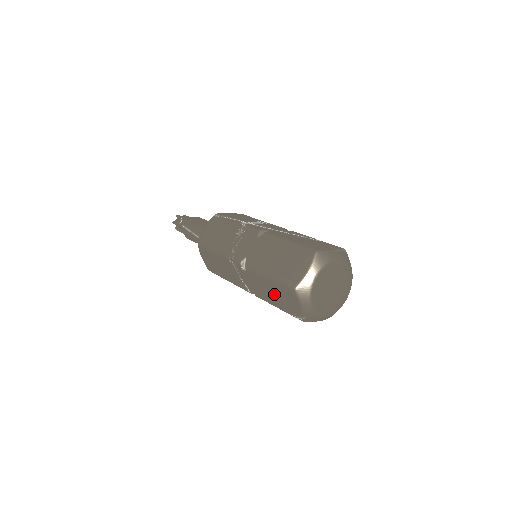
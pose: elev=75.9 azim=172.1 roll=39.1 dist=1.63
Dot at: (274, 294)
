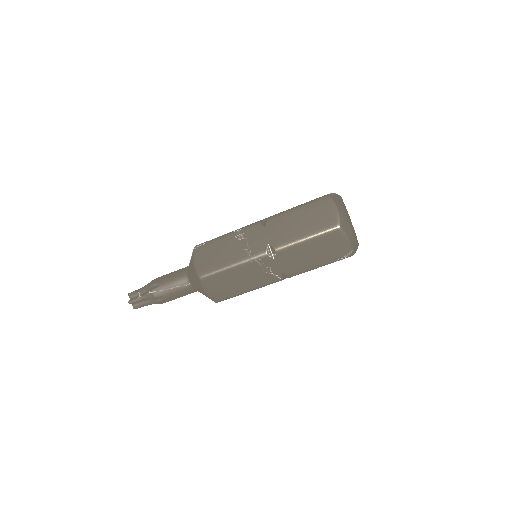
Dot at: (315, 253)
